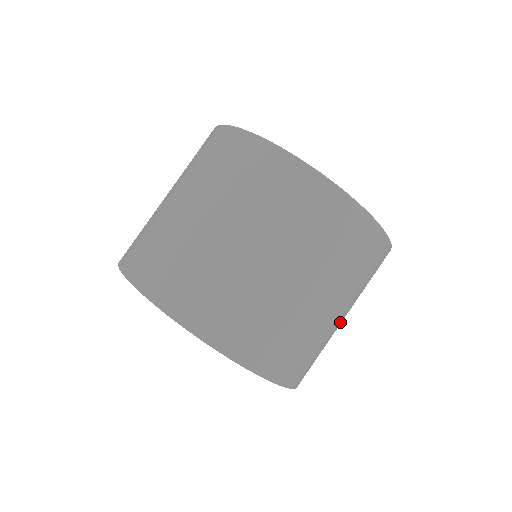
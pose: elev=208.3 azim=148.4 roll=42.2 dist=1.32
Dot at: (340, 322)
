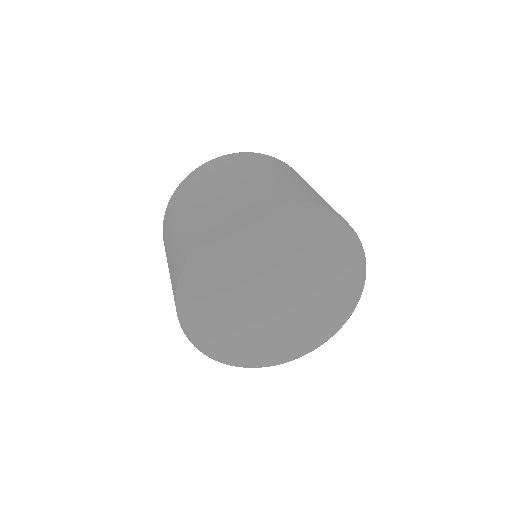
Dot at: occluded
